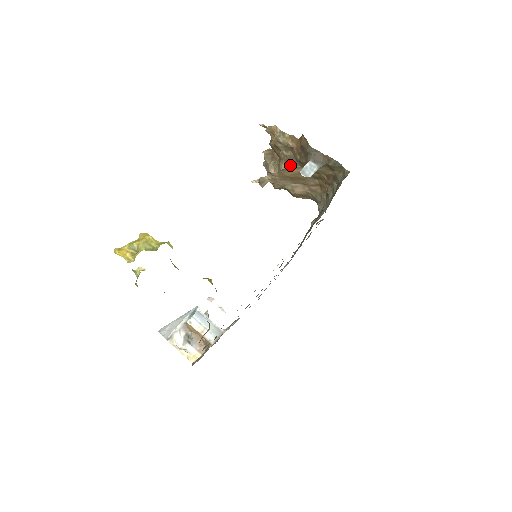
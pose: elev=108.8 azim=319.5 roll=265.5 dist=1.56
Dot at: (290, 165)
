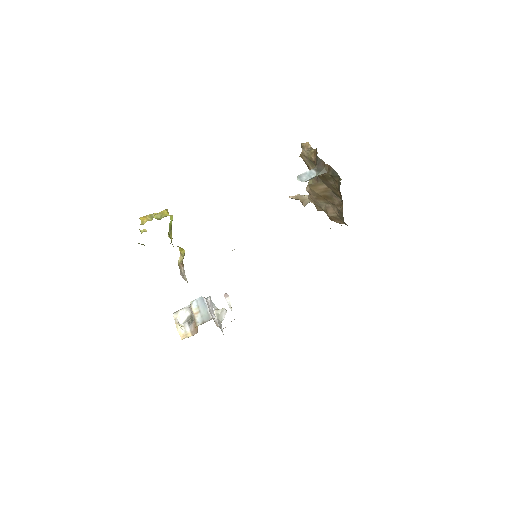
Dot at: (315, 180)
